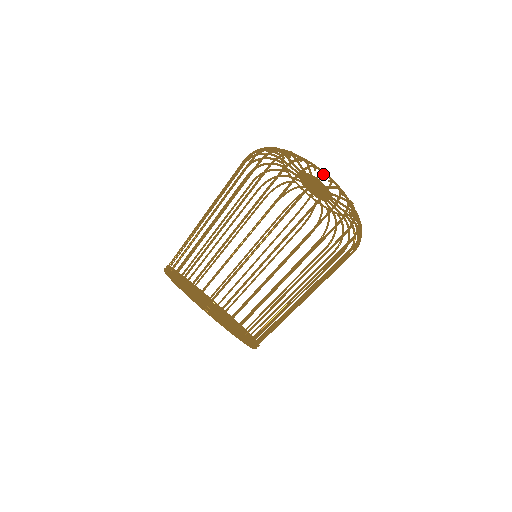
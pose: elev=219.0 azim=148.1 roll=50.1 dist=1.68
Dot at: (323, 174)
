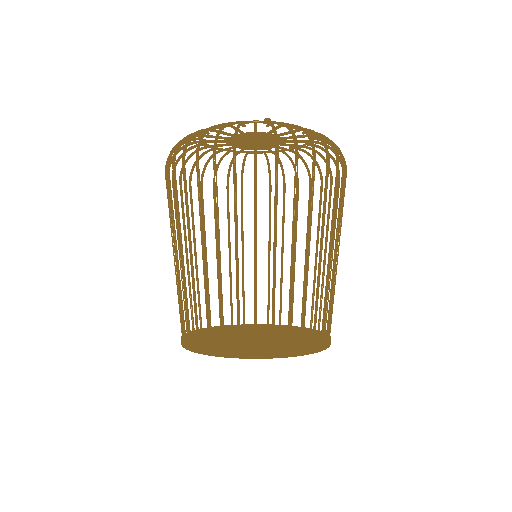
Dot at: occluded
